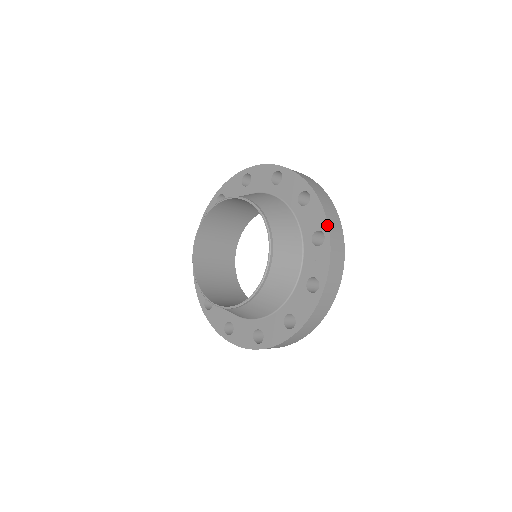
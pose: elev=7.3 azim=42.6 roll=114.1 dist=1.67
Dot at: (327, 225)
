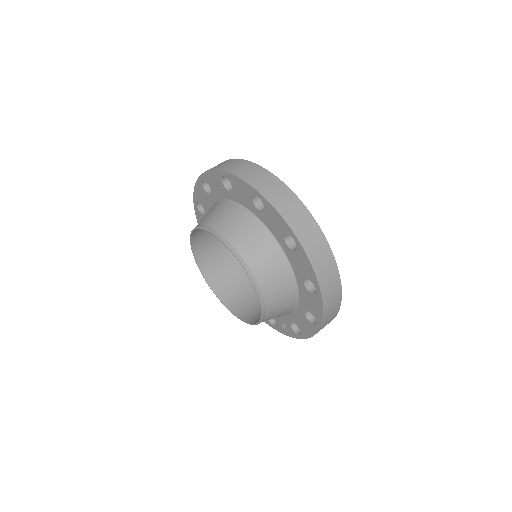
Dot at: (306, 338)
